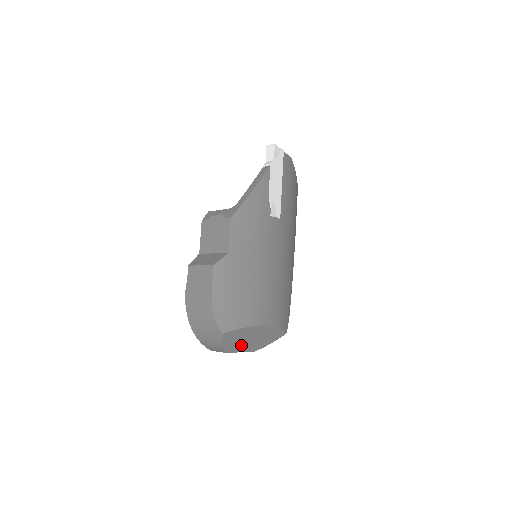
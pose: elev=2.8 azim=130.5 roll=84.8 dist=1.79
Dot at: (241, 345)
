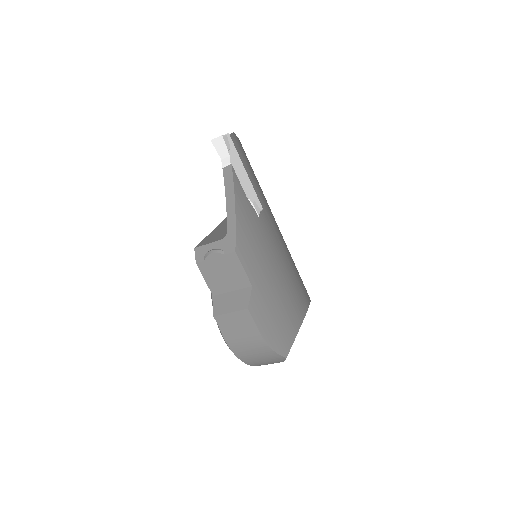
Dot at: occluded
